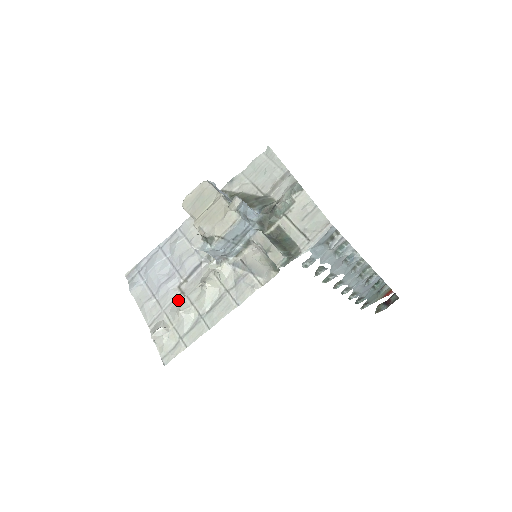
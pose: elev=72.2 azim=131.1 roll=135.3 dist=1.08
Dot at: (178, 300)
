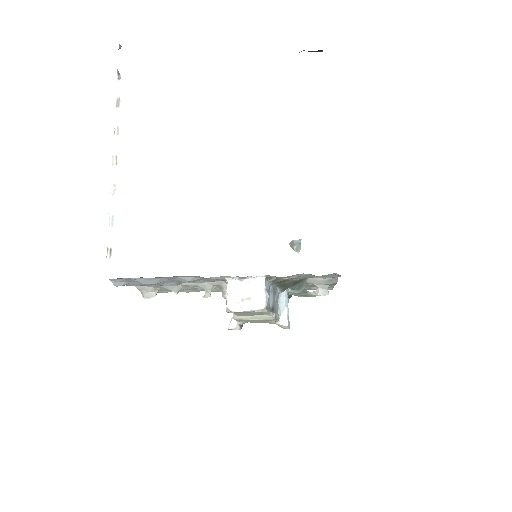
Dot at: (174, 286)
